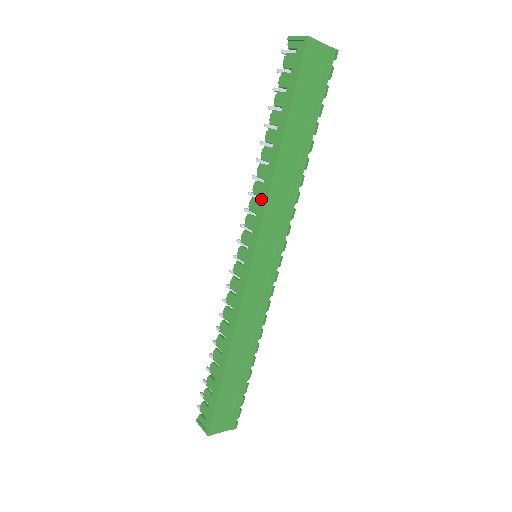
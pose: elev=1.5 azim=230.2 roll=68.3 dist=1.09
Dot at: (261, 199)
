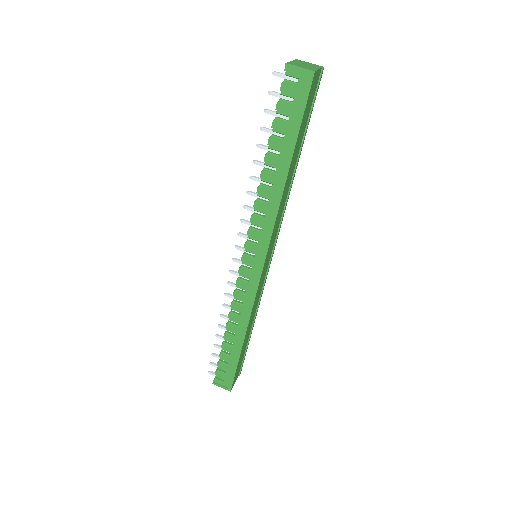
Dot at: (267, 216)
